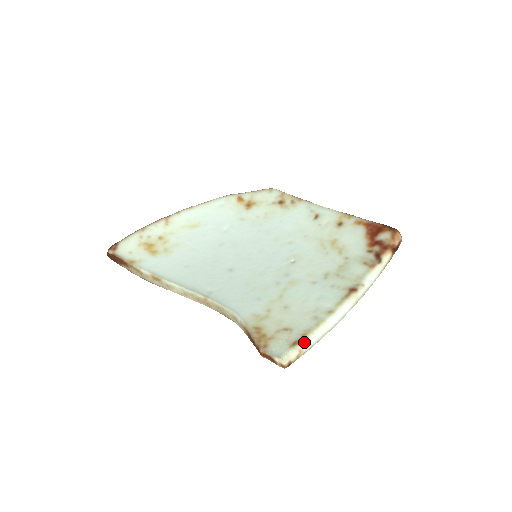
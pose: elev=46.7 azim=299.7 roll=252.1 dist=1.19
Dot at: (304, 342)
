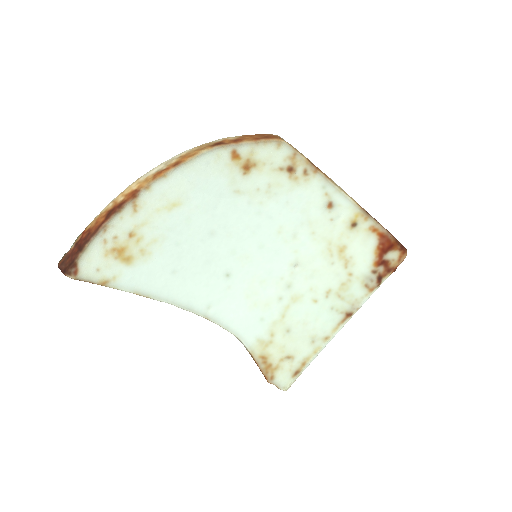
Dot at: (303, 370)
